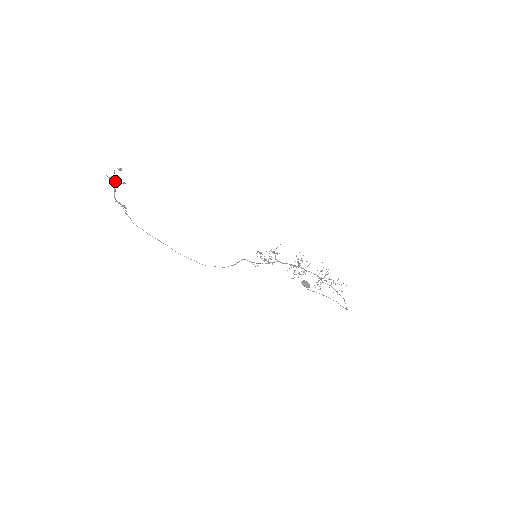
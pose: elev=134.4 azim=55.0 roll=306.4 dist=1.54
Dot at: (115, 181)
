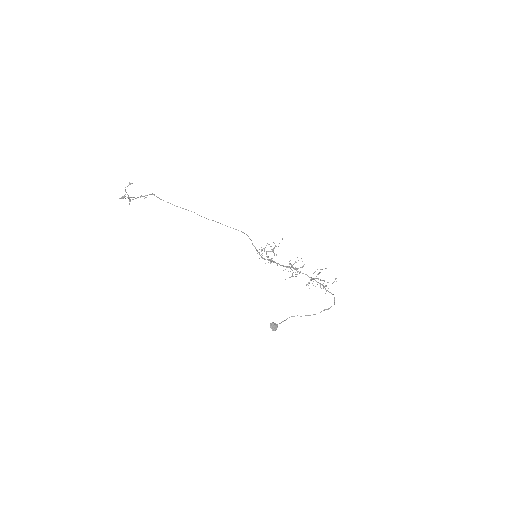
Dot at: (128, 198)
